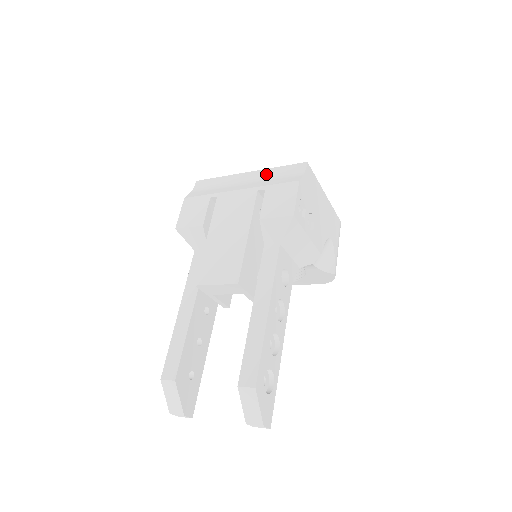
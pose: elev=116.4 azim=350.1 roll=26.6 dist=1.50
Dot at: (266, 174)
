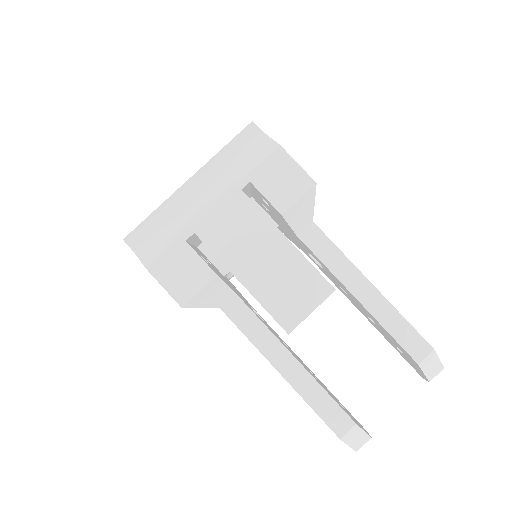
Dot at: (217, 166)
